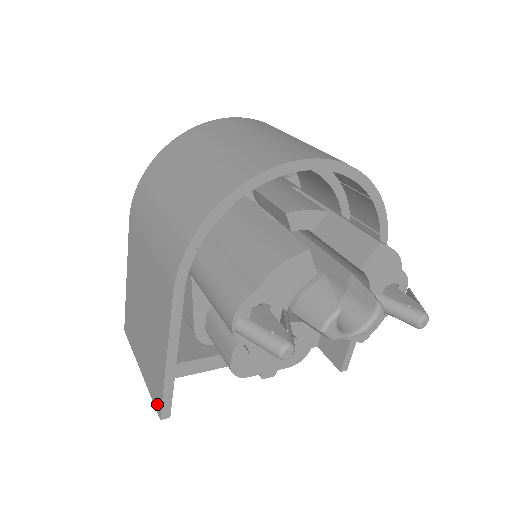
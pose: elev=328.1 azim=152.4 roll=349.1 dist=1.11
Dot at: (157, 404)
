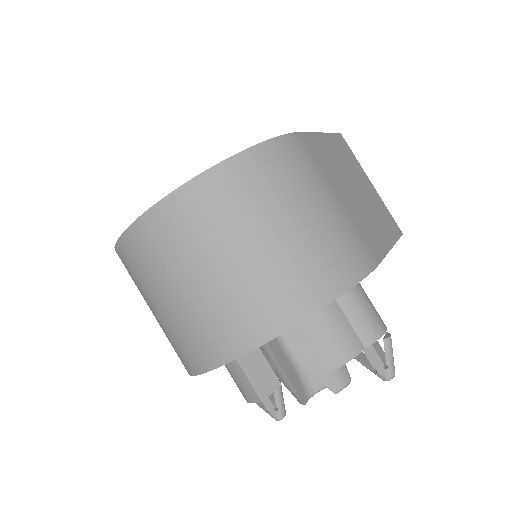
Dot at: occluded
